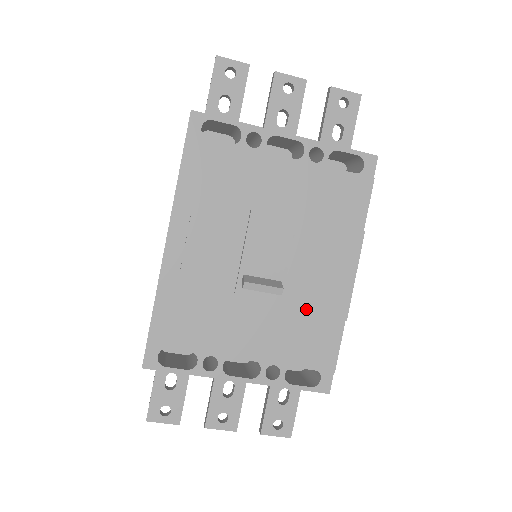
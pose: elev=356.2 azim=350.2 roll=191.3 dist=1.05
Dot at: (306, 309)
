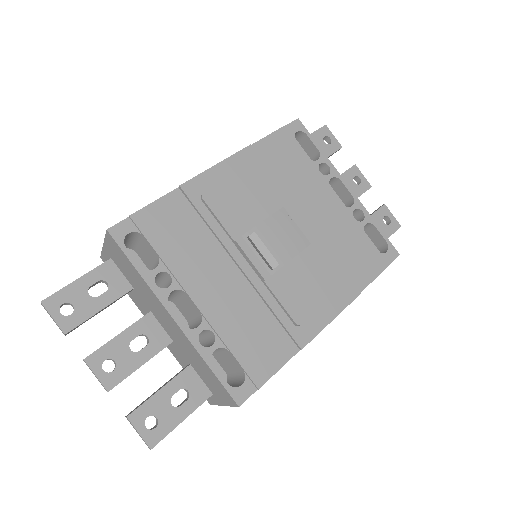
Dot at: (277, 308)
